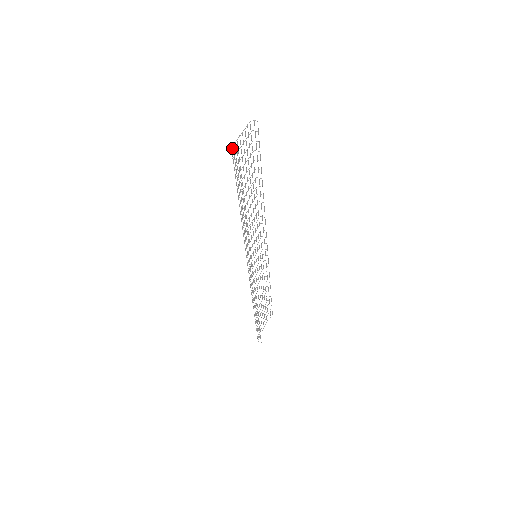
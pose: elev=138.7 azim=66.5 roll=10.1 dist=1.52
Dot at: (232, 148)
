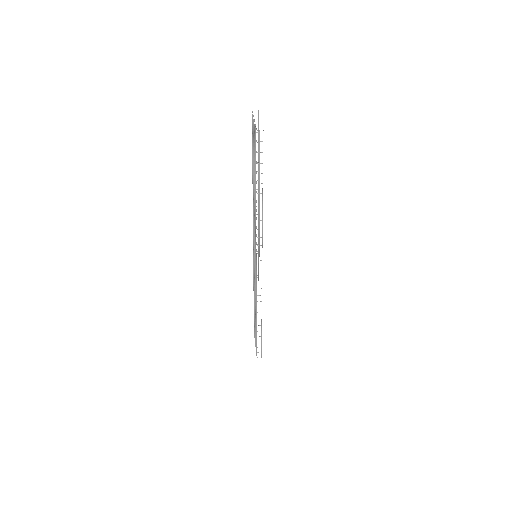
Dot at: (258, 130)
